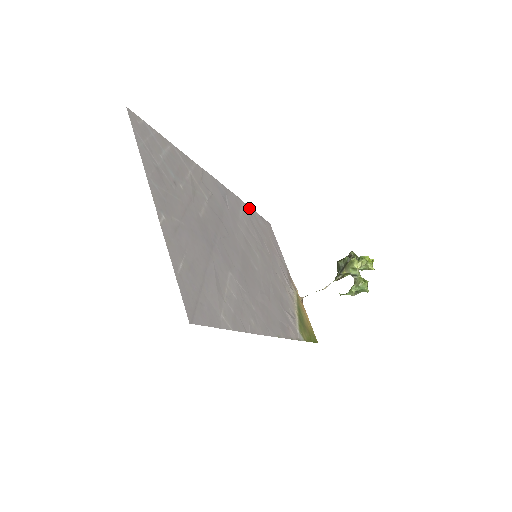
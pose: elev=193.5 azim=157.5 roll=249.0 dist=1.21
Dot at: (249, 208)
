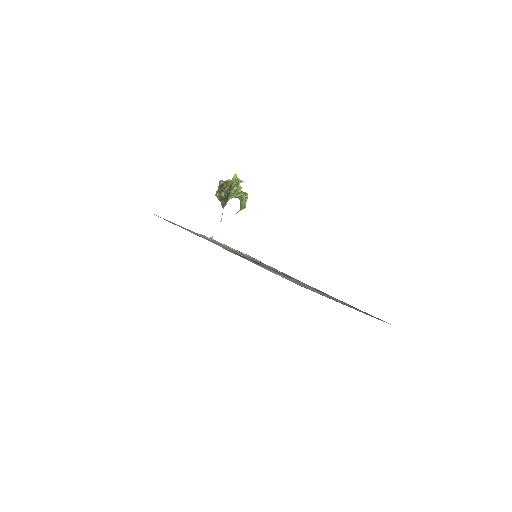
Dot at: (174, 224)
